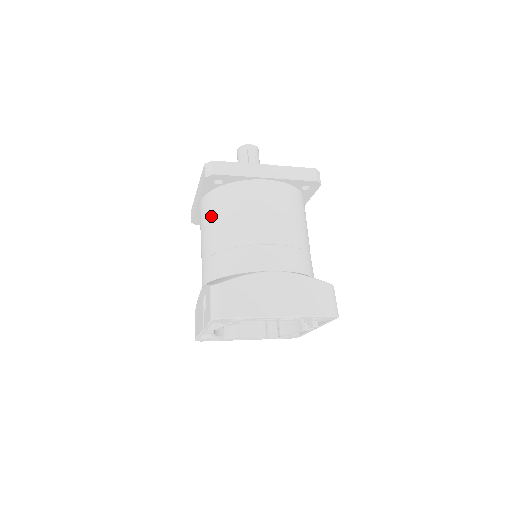
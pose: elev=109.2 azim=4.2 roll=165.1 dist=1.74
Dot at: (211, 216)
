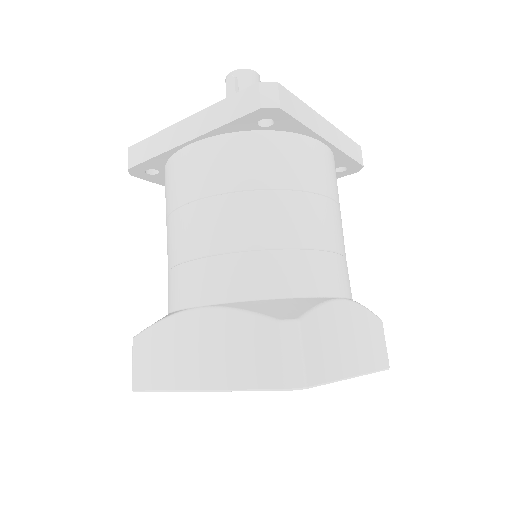
Dot at: occluded
